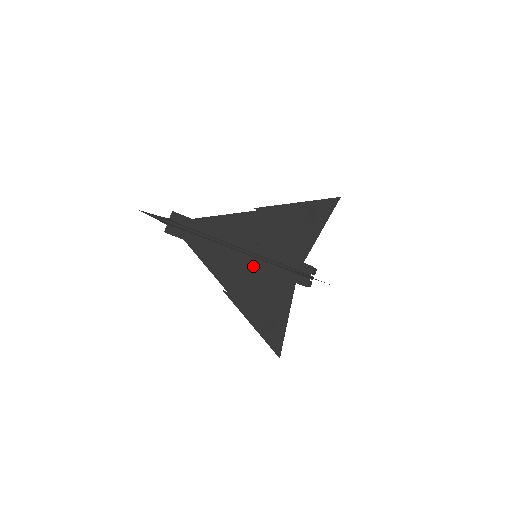
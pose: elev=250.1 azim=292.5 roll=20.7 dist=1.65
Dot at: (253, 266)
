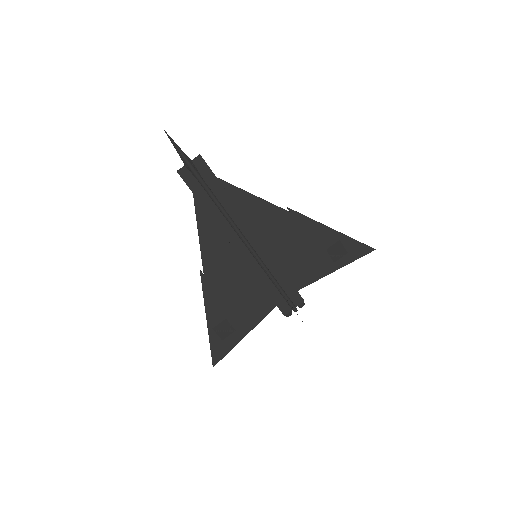
Dot at: (247, 265)
